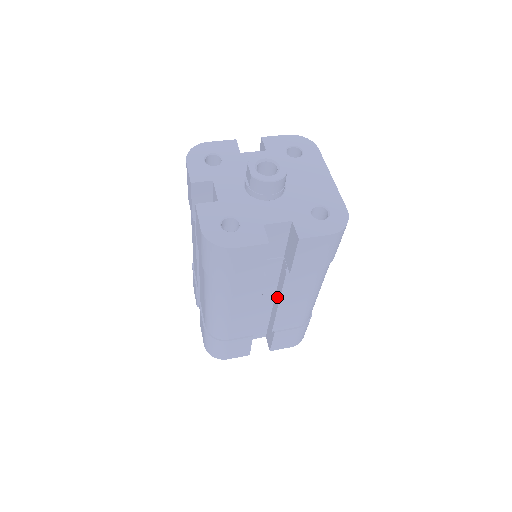
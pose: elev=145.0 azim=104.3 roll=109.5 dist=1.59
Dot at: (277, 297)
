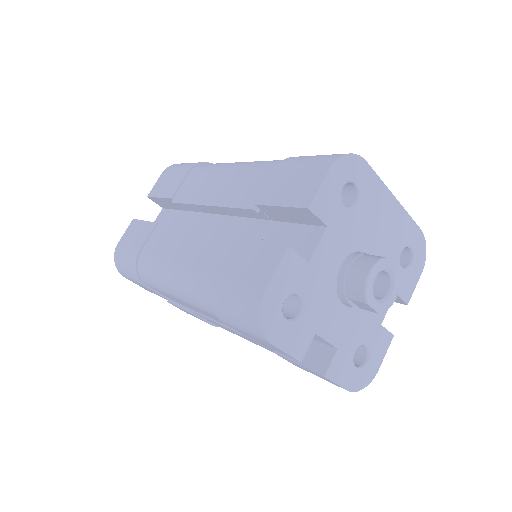
Dot at: occluded
